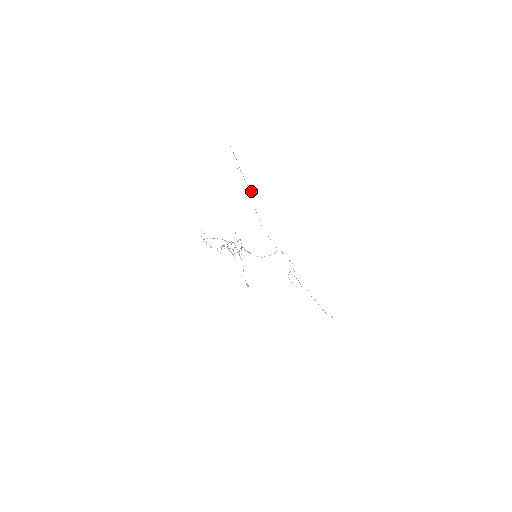
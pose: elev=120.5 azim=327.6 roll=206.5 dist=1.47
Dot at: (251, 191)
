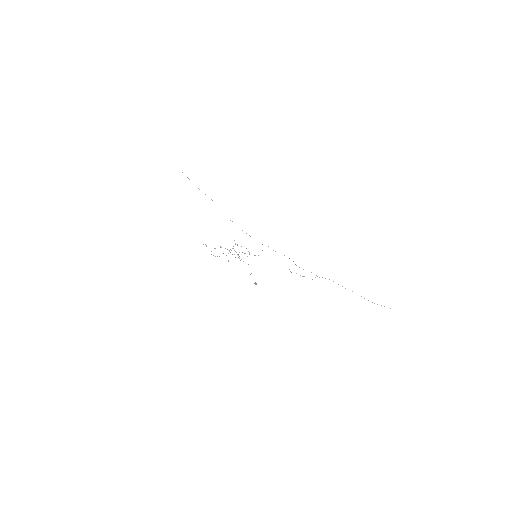
Dot at: occluded
